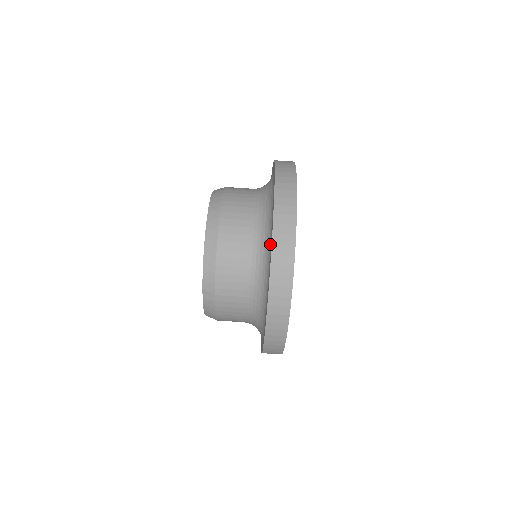
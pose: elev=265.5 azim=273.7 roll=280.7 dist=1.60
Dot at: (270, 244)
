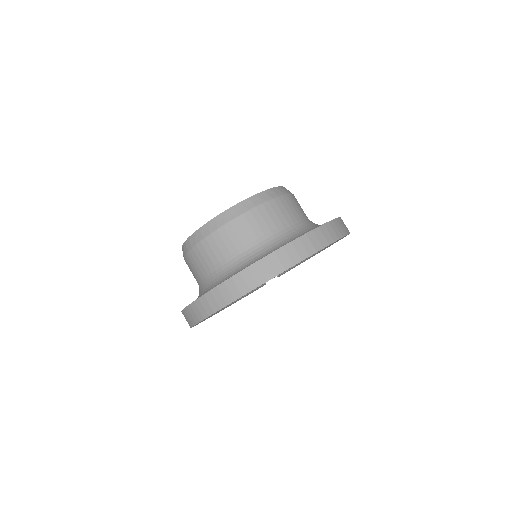
Dot at: occluded
